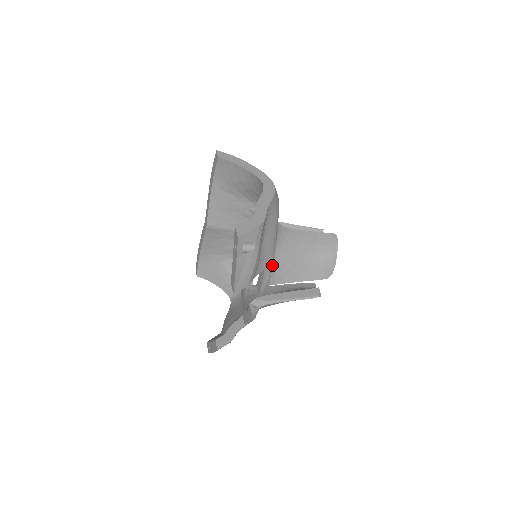
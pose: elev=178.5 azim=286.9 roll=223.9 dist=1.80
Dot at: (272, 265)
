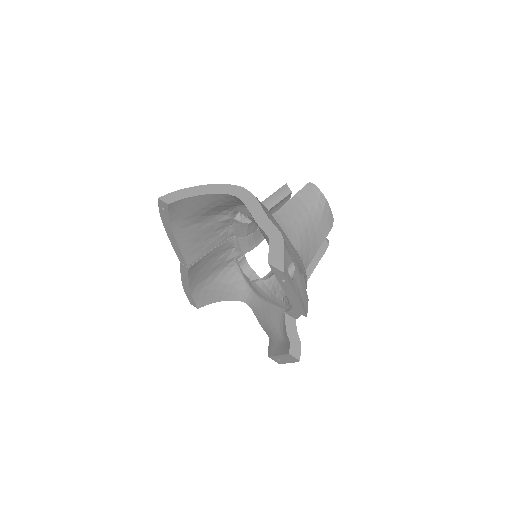
Dot at: (301, 260)
